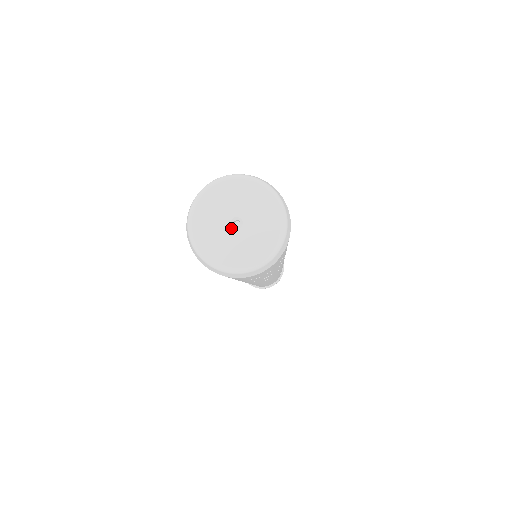
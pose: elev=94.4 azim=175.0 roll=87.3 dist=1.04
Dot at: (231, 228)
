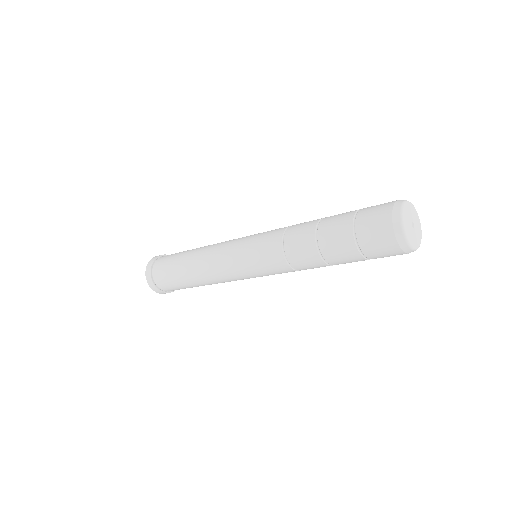
Dot at: (411, 225)
